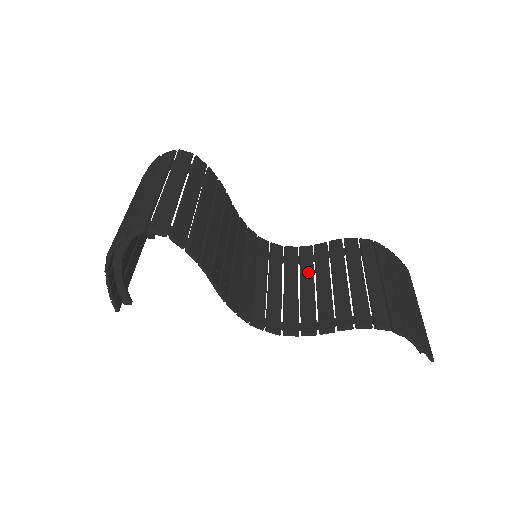
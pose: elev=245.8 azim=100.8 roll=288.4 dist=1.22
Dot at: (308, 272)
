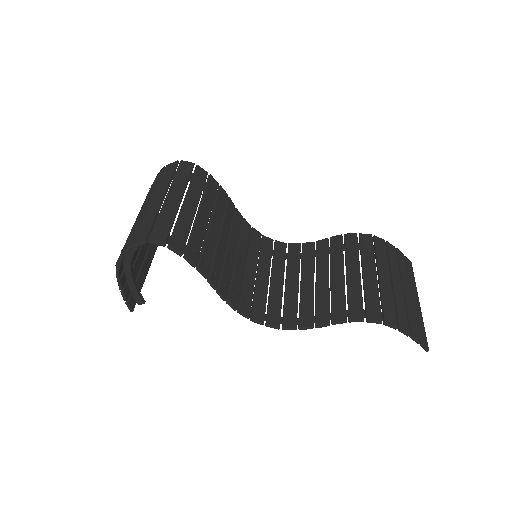
Dot at: (309, 268)
